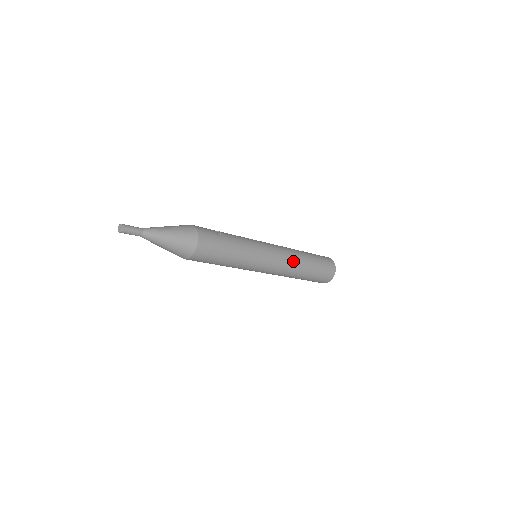
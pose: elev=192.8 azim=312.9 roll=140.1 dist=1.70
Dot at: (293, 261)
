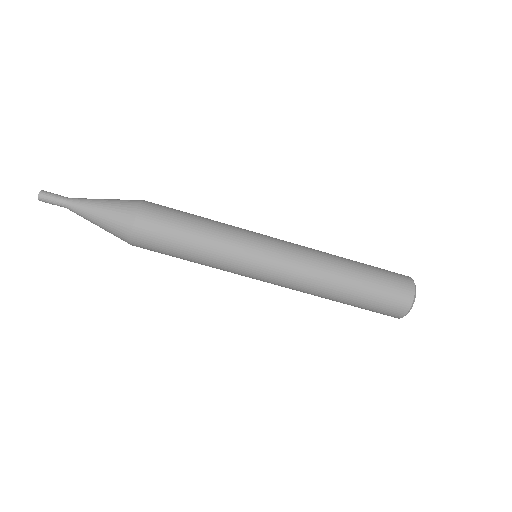
Dot at: (317, 256)
